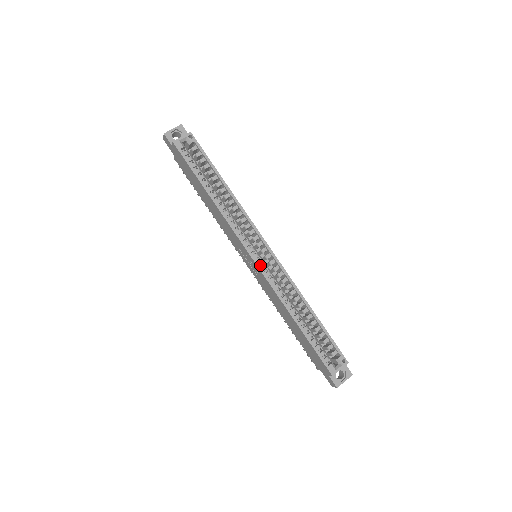
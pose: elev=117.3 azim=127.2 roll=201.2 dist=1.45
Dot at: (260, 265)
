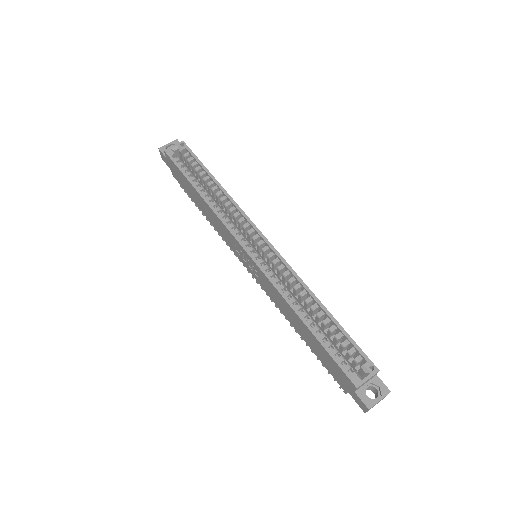
Dot at: (256, 259)
